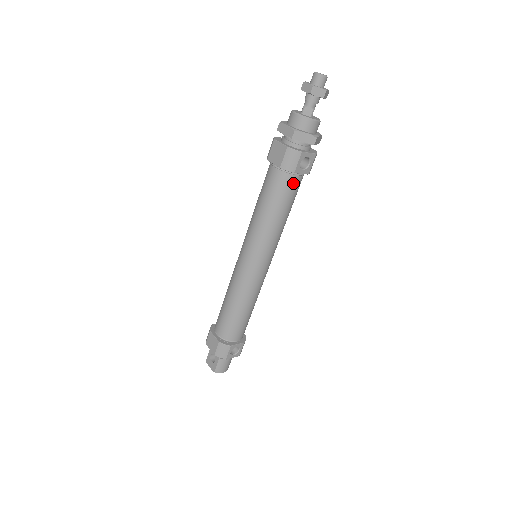
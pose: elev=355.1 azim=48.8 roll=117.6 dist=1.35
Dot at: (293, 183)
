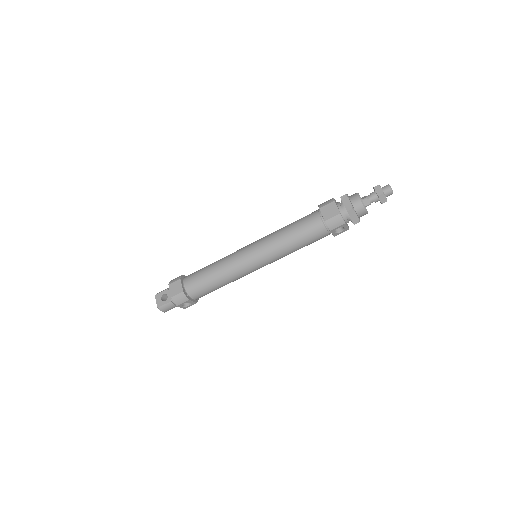
Dot at: (322, 235)
